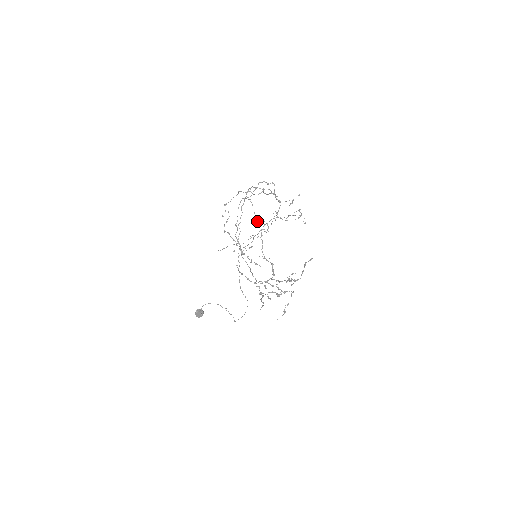
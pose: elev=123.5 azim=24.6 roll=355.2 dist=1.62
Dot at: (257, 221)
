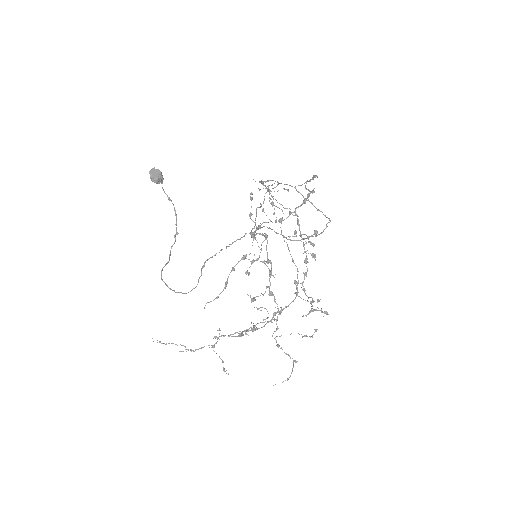
Dot at: (315, 175)
